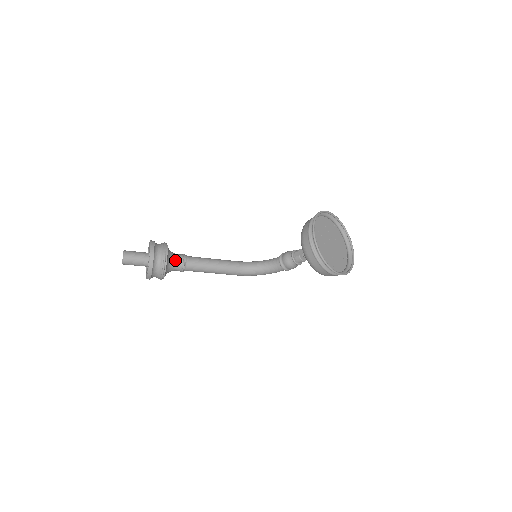
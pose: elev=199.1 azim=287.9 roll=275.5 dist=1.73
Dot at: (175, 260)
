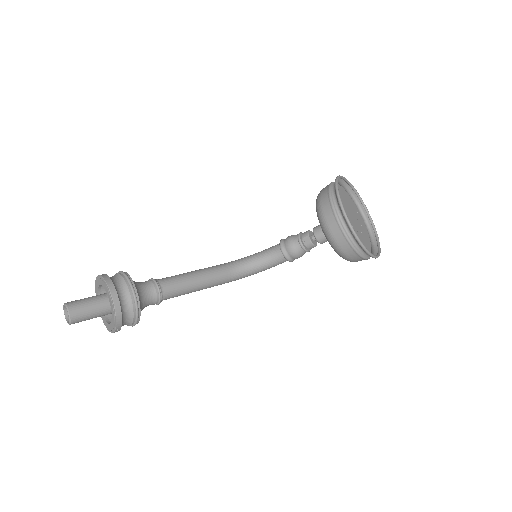
Dot at: (146, 293)
